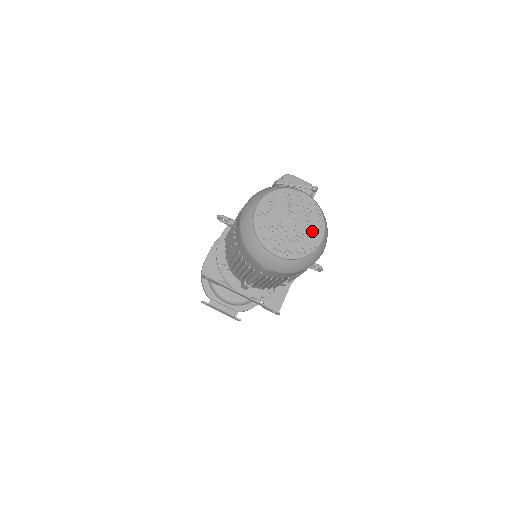
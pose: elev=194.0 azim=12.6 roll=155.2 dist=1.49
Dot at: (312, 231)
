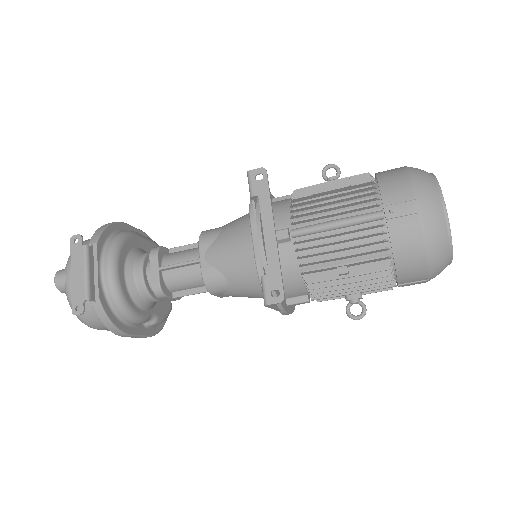
Dot at: occluded
